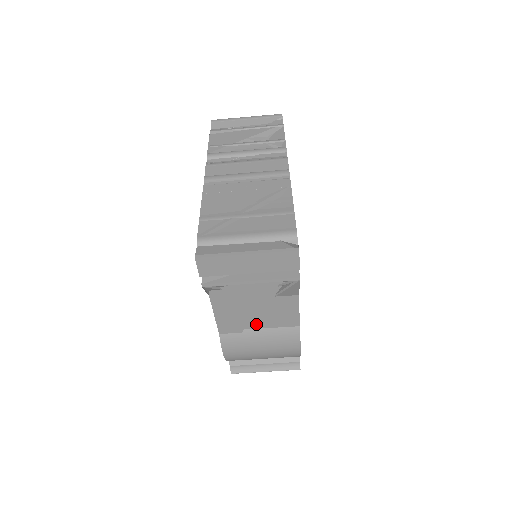
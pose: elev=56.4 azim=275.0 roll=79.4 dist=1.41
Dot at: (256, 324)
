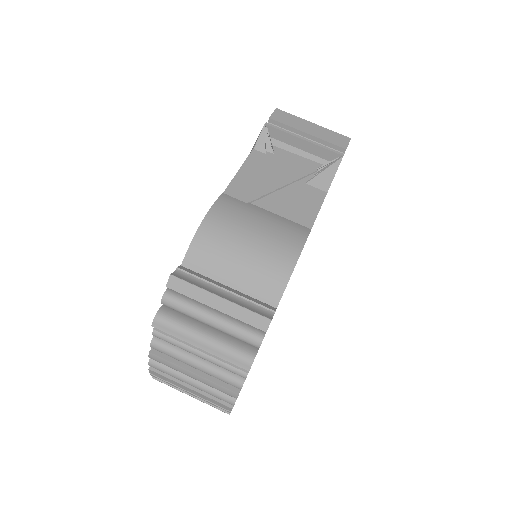
Dot at: (268, 204)
